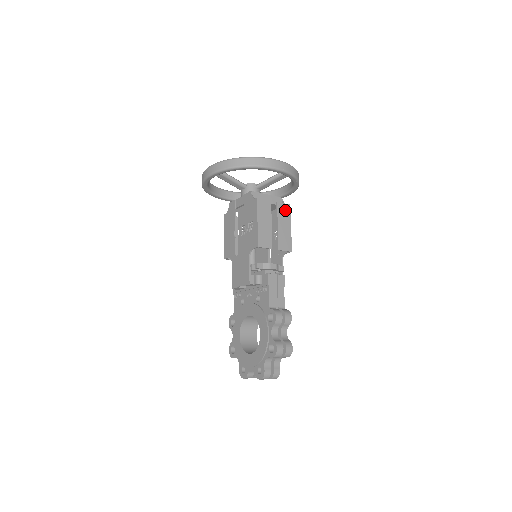
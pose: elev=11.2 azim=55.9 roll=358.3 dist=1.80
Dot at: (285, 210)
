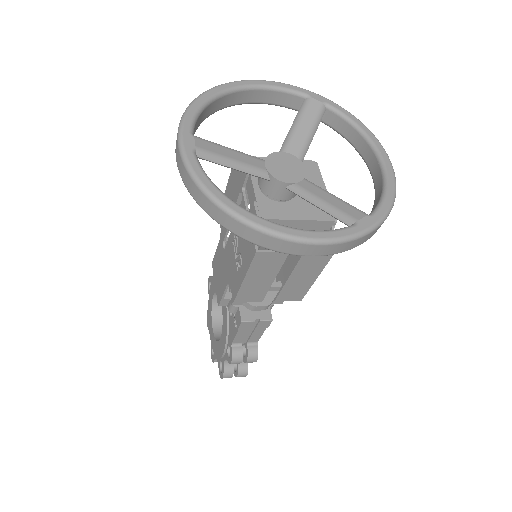
Dot at: (317, 260)
